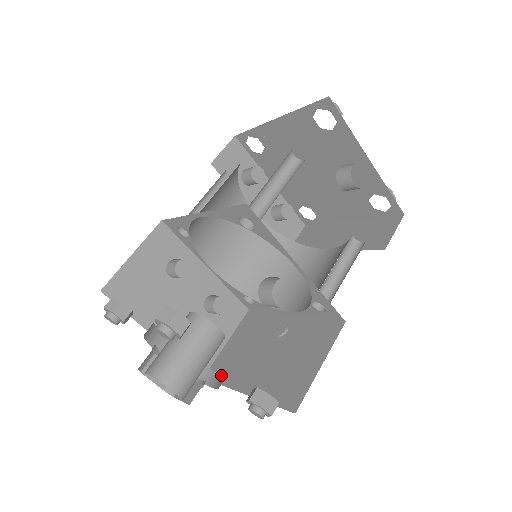
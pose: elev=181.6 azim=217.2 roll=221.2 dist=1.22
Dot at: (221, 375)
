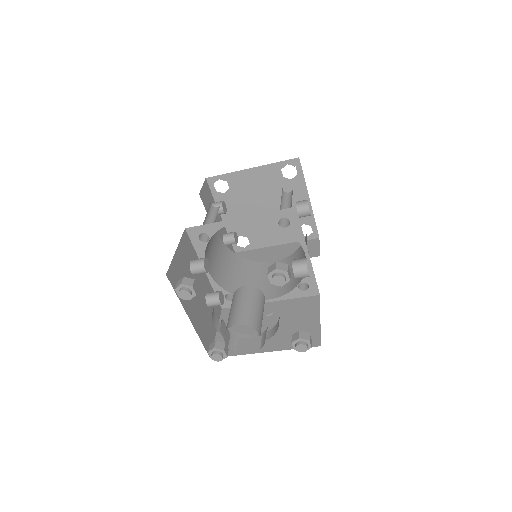
Dot at: occluded
